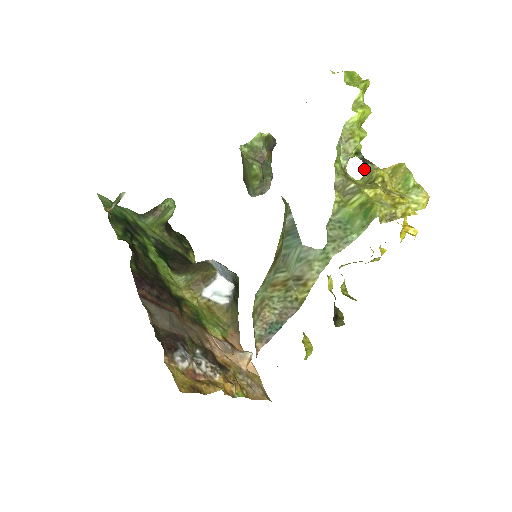
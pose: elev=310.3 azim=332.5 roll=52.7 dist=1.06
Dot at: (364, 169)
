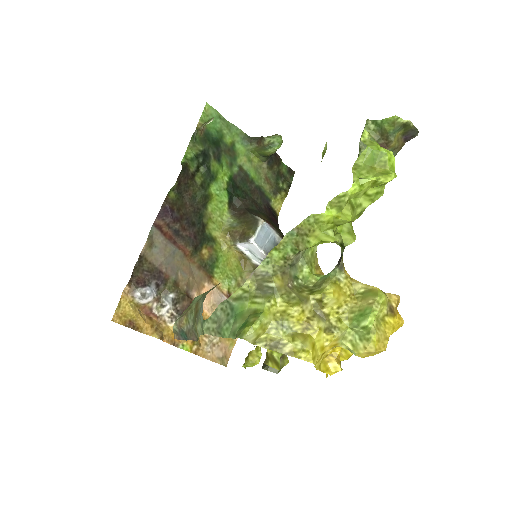
Dot at: (334, 268)
